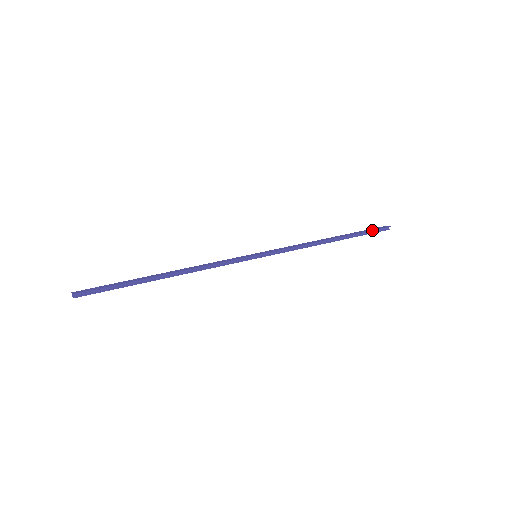
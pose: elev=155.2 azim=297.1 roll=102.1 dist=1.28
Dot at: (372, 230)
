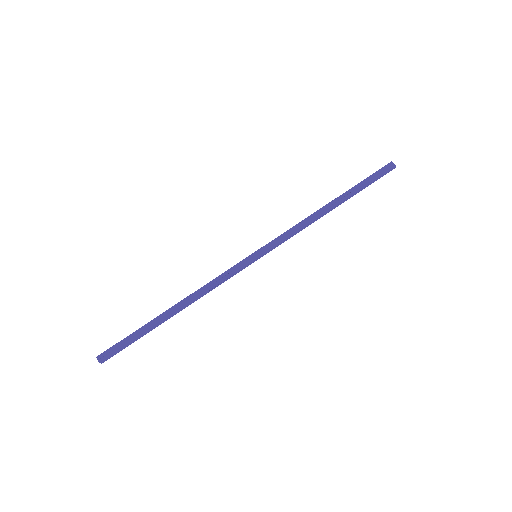
Dot at: (375, 179)
